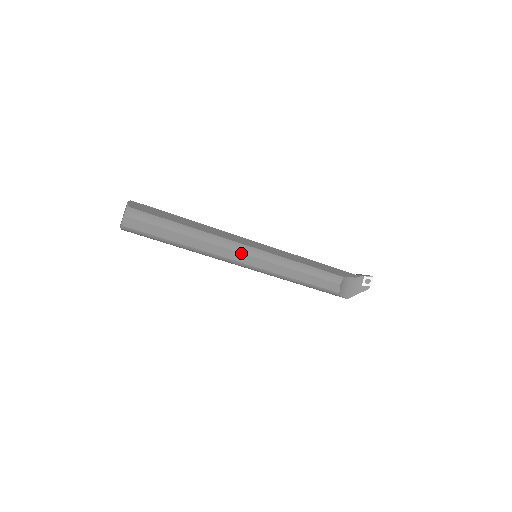
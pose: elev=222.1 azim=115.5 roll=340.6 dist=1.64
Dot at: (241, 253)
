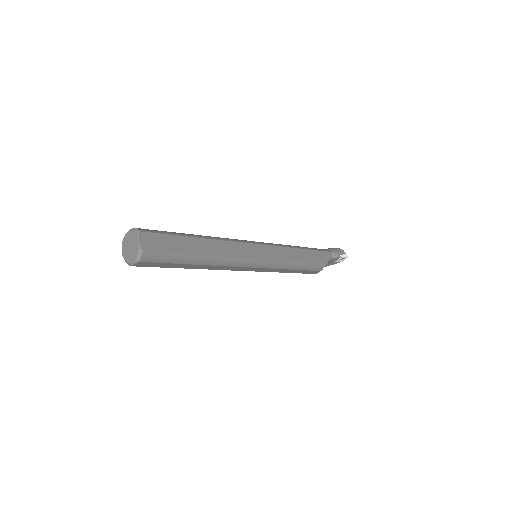
Dot at: (247, 267)
